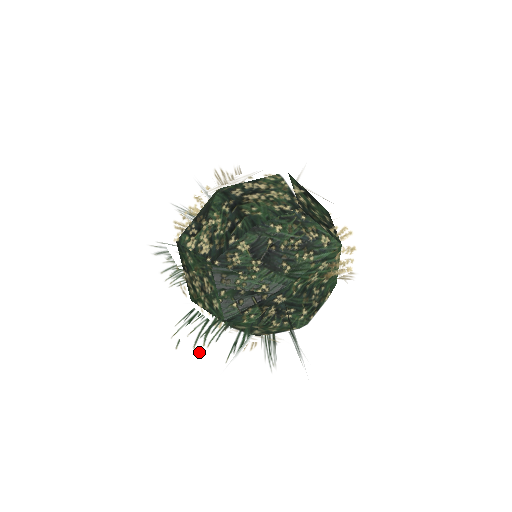
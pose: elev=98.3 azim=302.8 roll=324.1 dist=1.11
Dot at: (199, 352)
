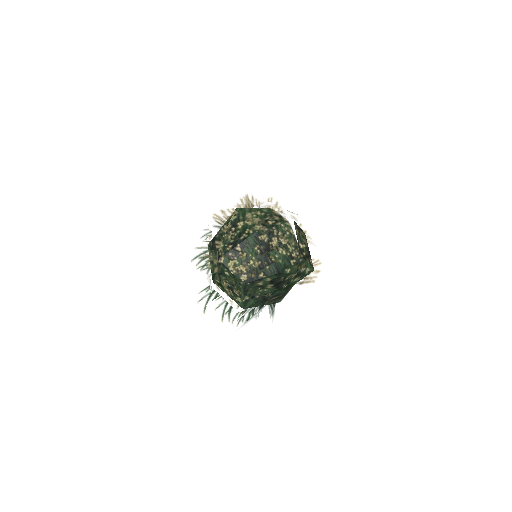
Dot at: (227, 326)
